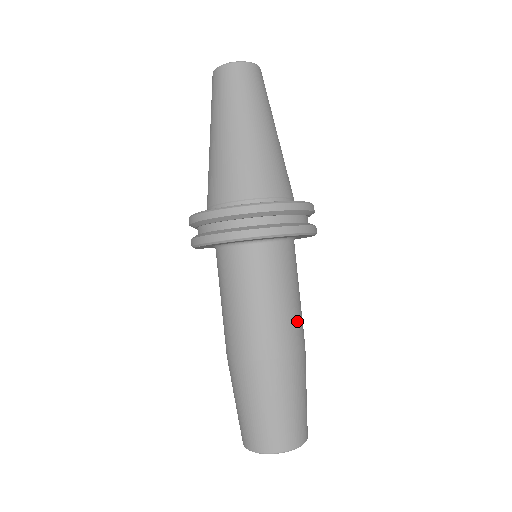
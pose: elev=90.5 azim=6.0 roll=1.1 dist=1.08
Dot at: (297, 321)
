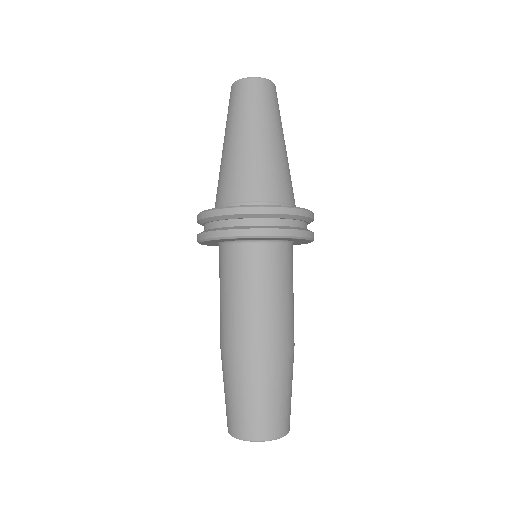
Dot at: (273, 320)
